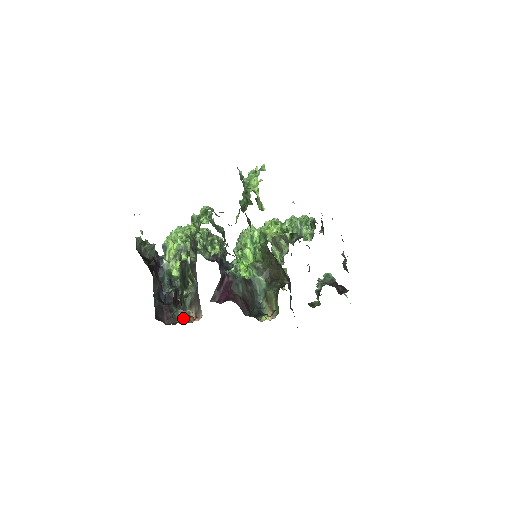
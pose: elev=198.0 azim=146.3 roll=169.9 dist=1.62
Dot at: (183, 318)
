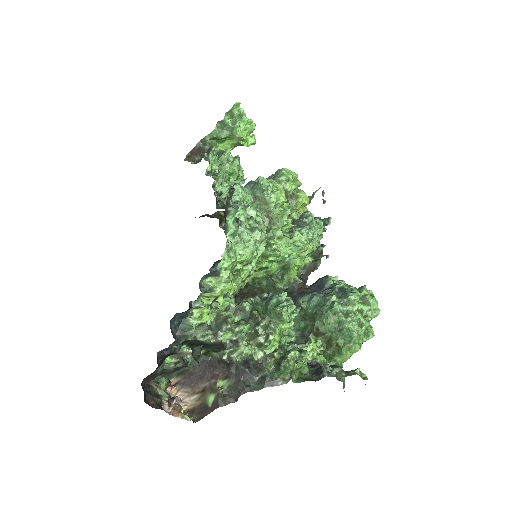
Dot at: (164, 389)
